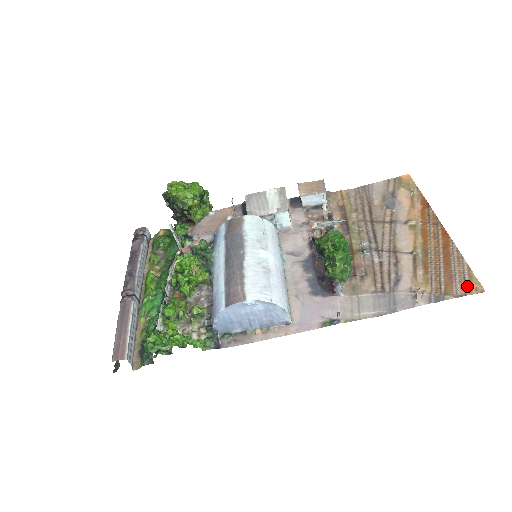
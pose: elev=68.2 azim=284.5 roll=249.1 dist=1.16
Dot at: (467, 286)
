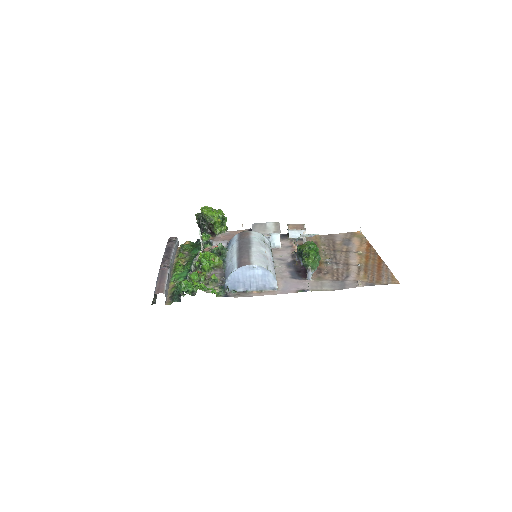
Dot at: (390, 281)
